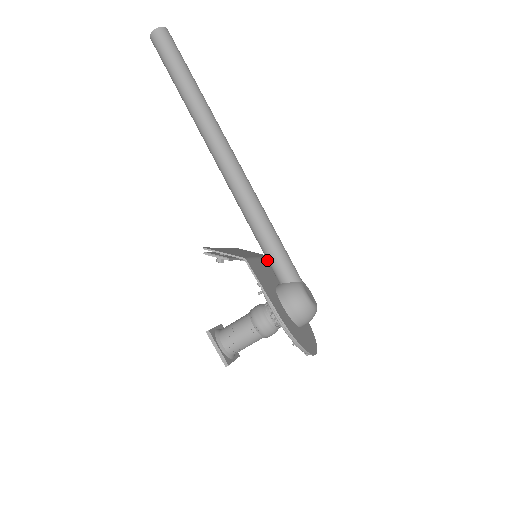
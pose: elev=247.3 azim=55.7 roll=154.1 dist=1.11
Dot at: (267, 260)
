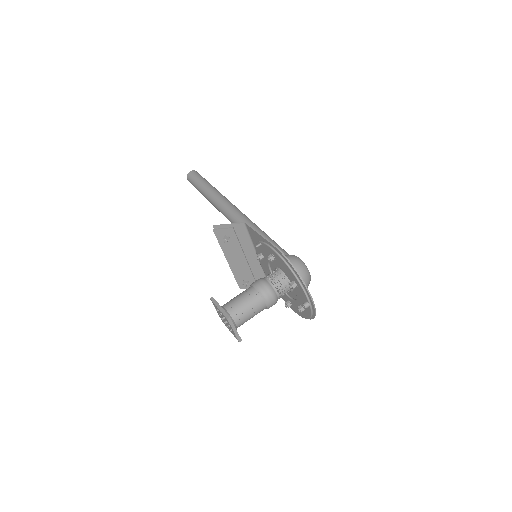
Dot at: occluded
